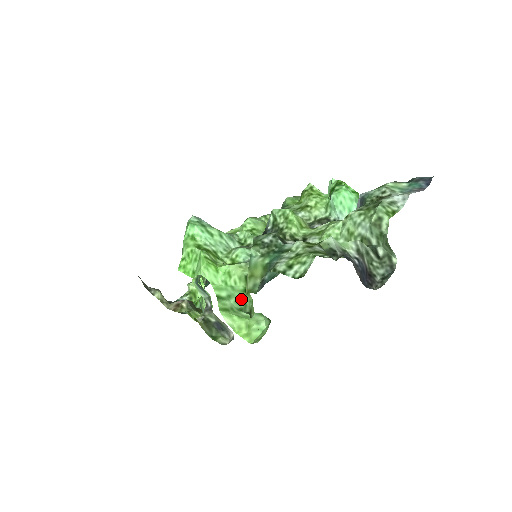
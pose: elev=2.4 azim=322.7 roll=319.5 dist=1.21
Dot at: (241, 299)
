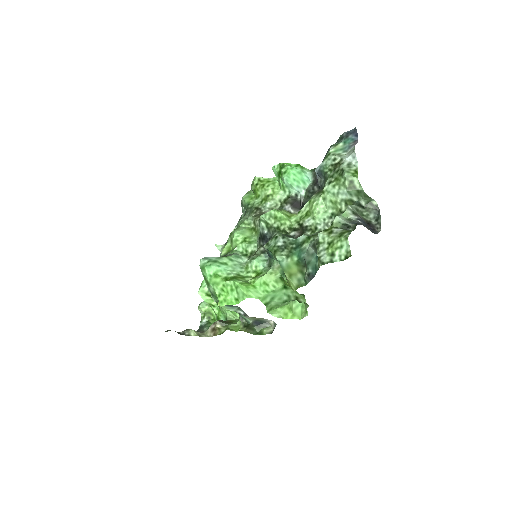
Dot at: (283, 295)
